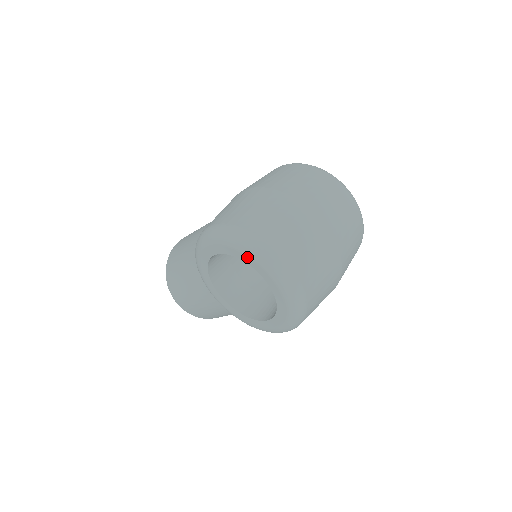
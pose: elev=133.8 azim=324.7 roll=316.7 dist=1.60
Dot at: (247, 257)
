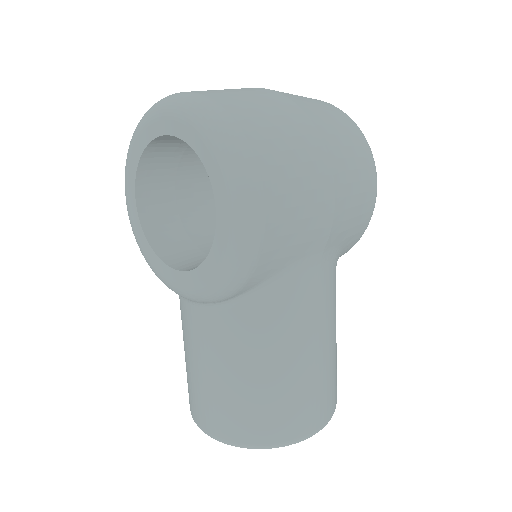
Dot at: (140, 138)
